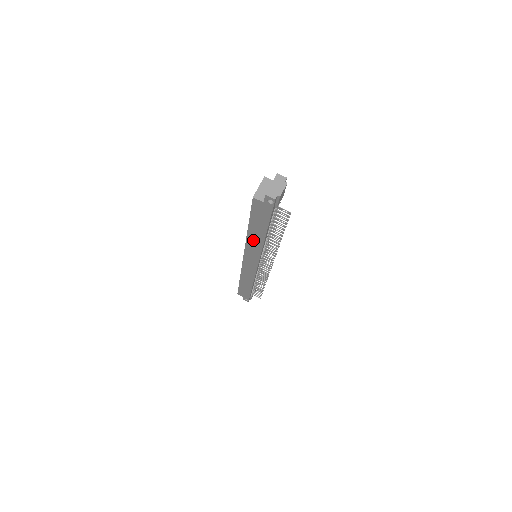
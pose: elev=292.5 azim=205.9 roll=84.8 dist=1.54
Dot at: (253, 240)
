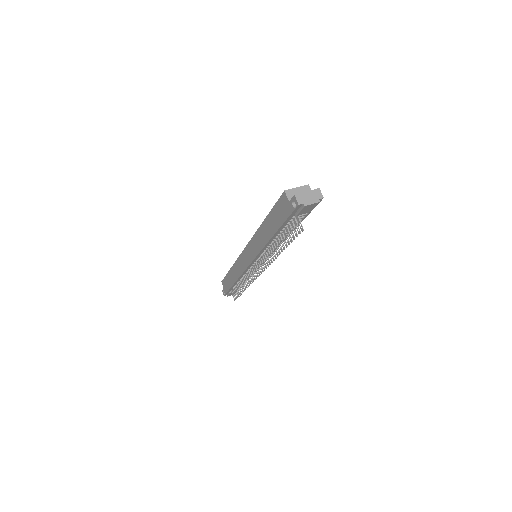
Dot at: (261, 235)
